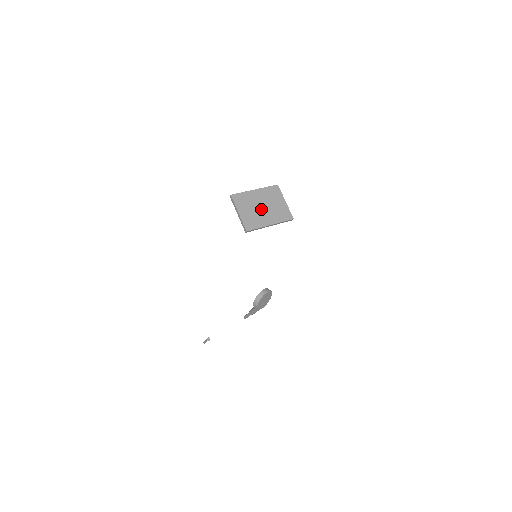
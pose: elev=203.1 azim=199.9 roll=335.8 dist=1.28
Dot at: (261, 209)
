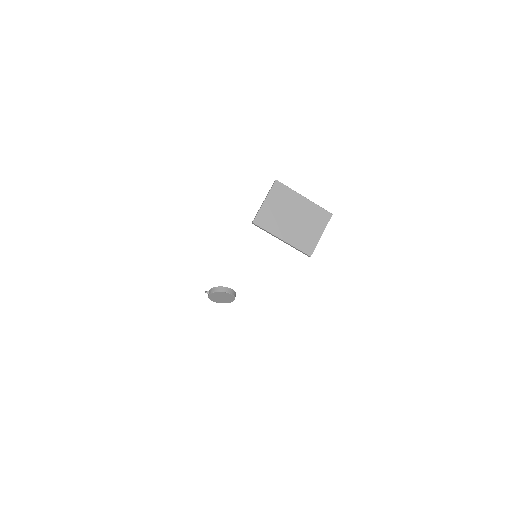
Dot at: (290, 218)
